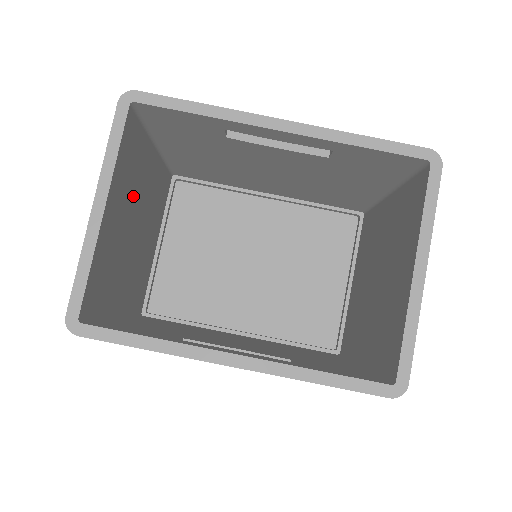
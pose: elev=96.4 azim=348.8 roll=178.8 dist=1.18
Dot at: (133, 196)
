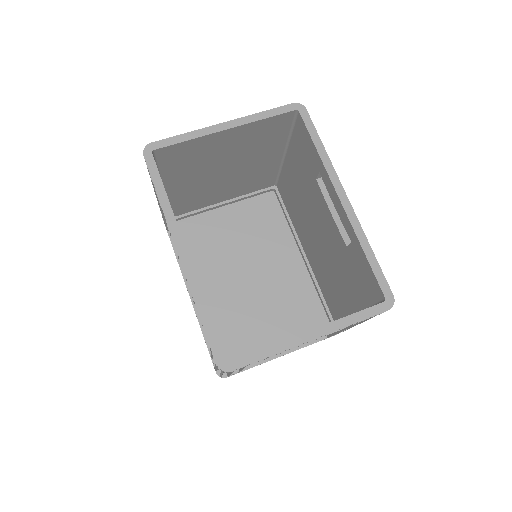
Dot at: (245, 152)
